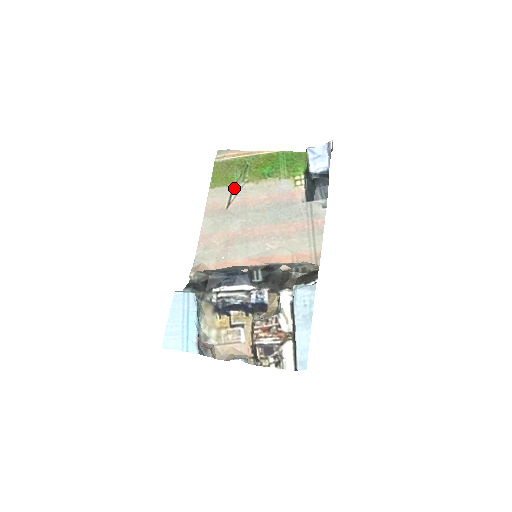
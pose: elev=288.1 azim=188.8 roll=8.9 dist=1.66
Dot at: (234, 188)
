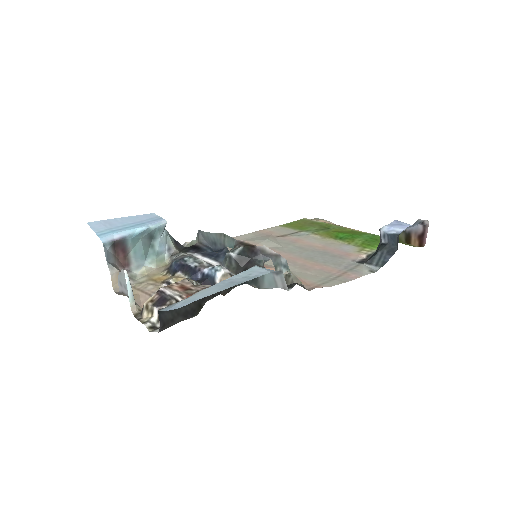
Dot at: (299, 232)
